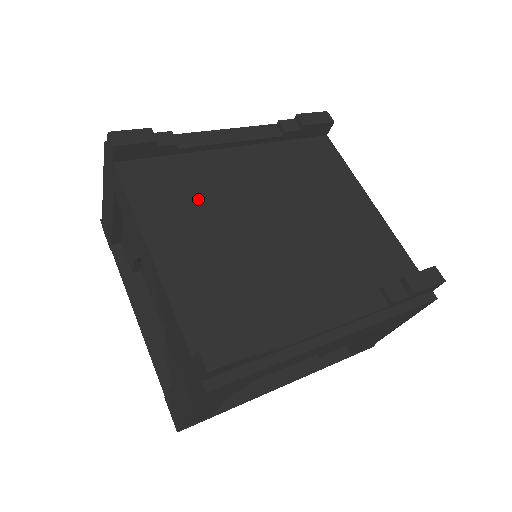
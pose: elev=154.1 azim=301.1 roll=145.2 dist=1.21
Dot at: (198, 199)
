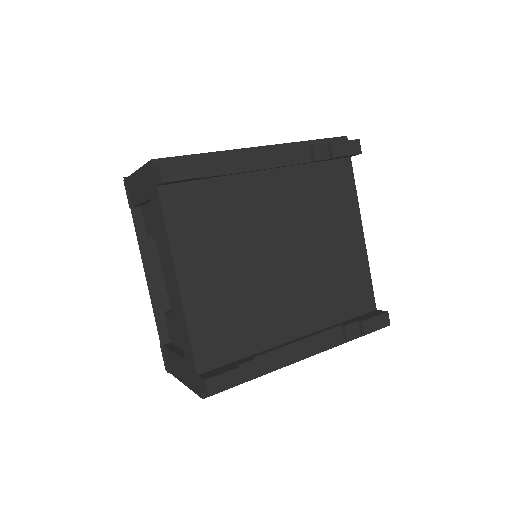
Dot at: (224, 230)
